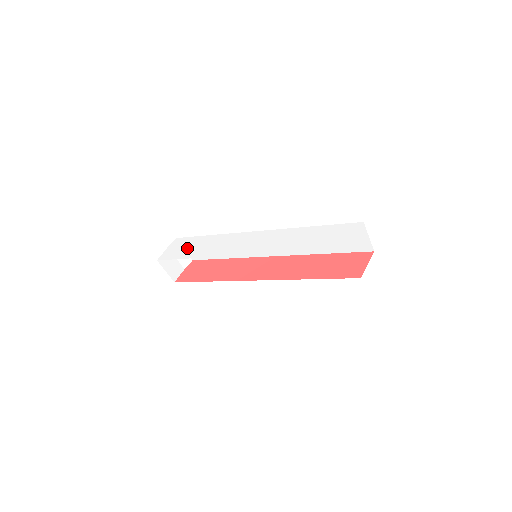
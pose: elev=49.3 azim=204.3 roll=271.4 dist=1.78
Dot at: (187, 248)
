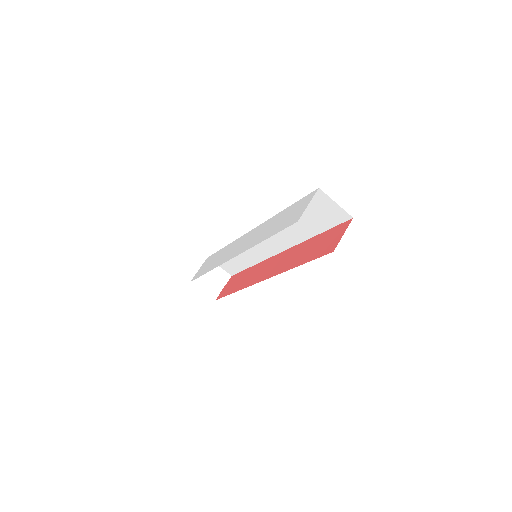
Dot at: (208, 264)
